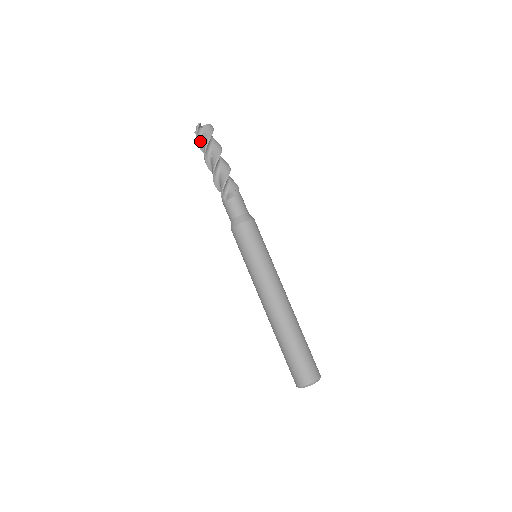
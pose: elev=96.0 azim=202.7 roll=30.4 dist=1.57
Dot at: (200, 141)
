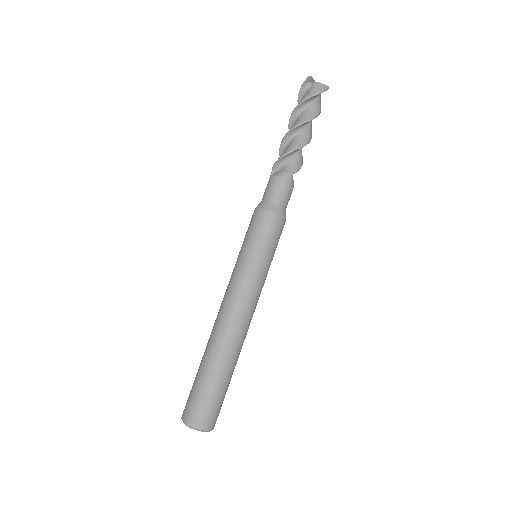
Dot at: (302, 98)
